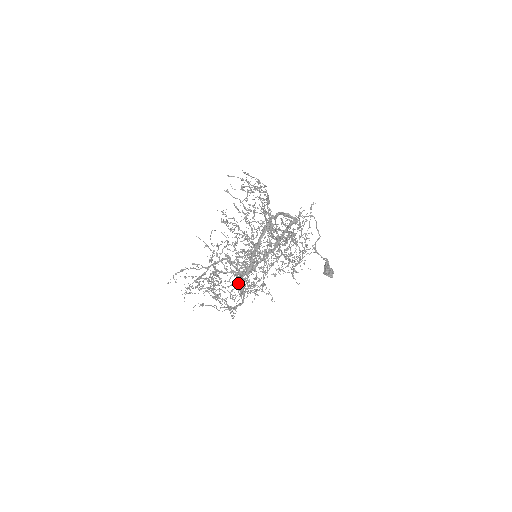
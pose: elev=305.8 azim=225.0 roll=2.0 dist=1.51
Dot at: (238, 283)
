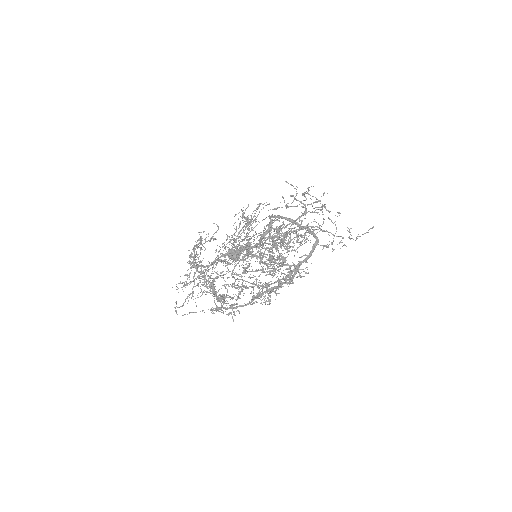
Dot at: (273, 289)
